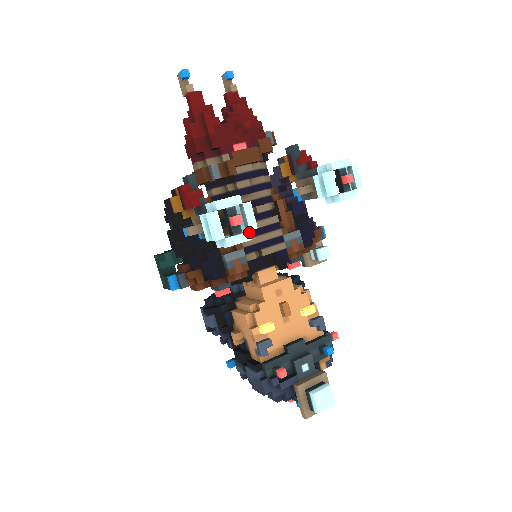
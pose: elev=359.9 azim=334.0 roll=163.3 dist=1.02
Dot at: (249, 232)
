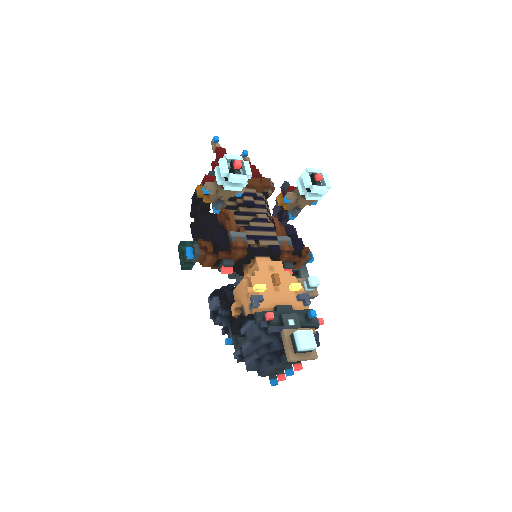
Dot at: (246, 175)
